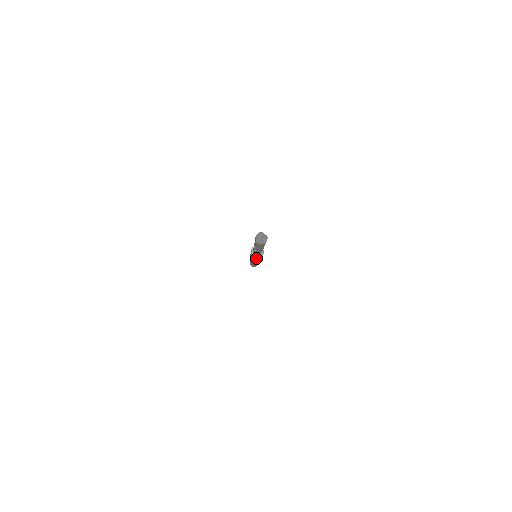
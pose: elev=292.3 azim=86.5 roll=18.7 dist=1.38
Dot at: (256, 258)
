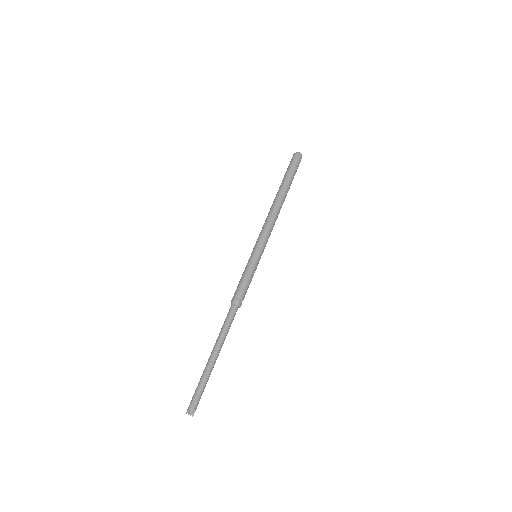
Dot at: occluded
